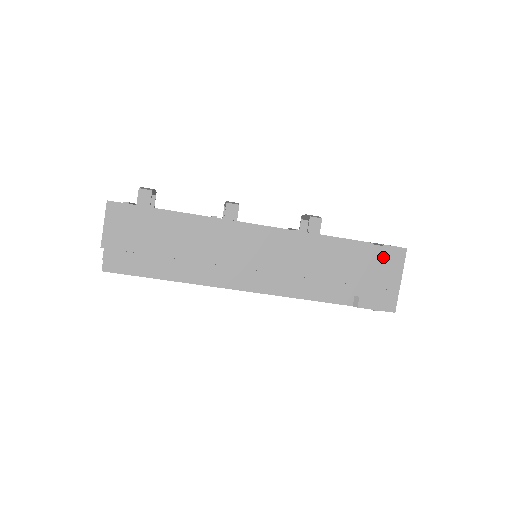
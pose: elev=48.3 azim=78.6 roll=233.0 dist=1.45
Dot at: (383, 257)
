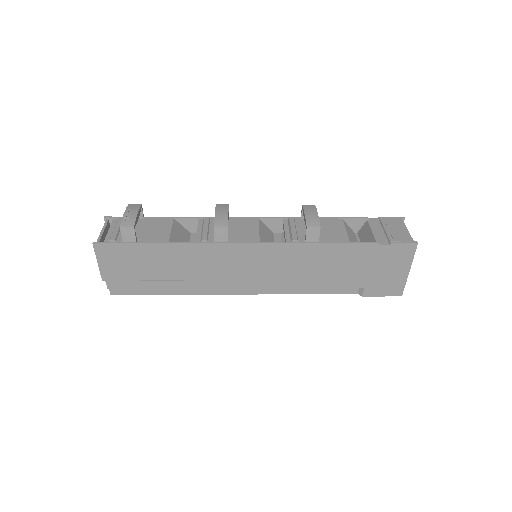
Dot at: (390, 254)
